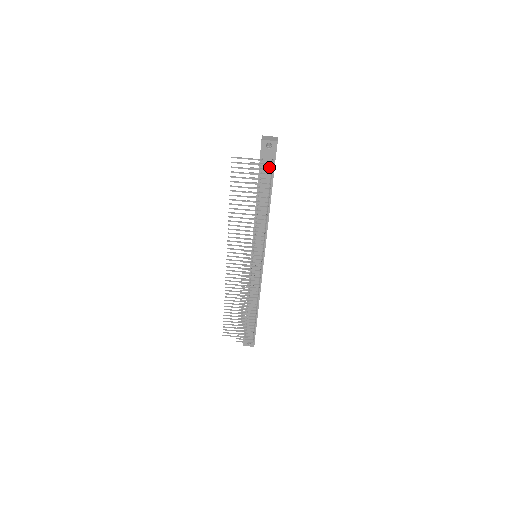
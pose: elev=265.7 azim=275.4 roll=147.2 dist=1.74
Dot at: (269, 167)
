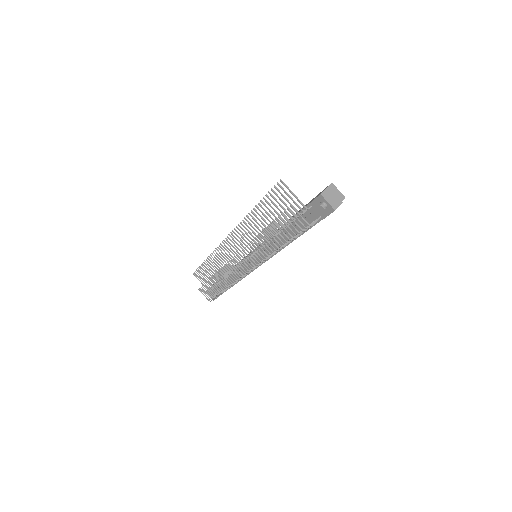
Dot at: (312, 218)
